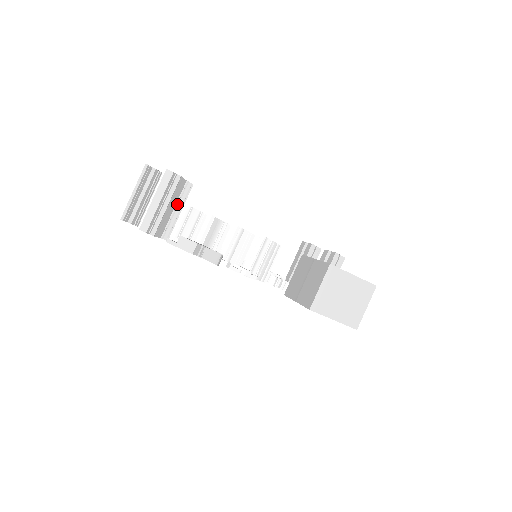
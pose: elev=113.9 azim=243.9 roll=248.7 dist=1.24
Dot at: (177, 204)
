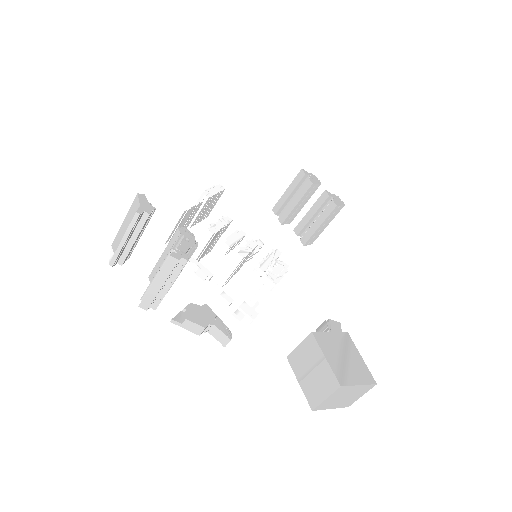
Dot at: occluded
